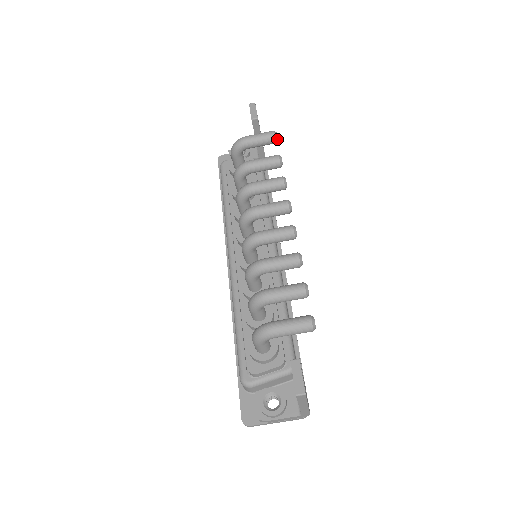
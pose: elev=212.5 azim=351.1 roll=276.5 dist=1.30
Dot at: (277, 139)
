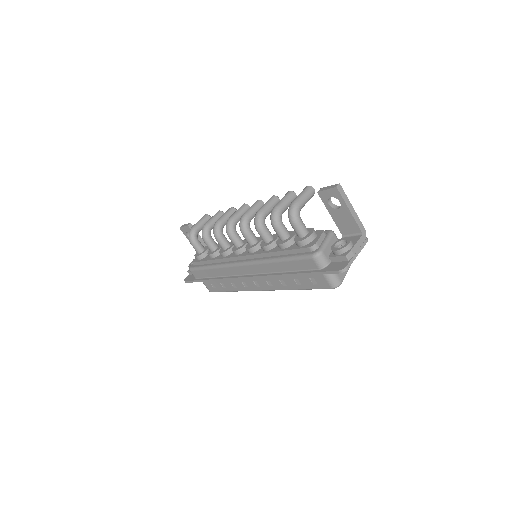
Dot at: (210, 217)
